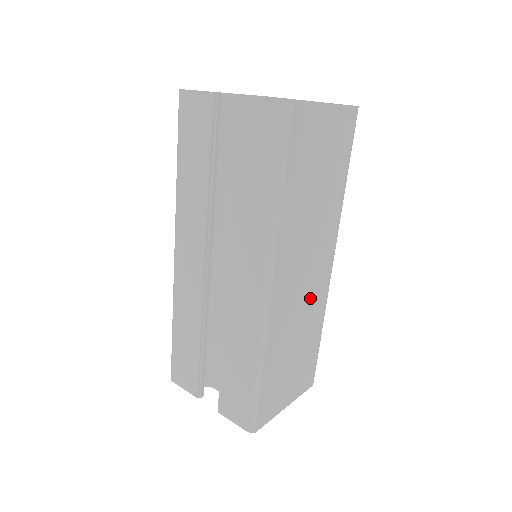
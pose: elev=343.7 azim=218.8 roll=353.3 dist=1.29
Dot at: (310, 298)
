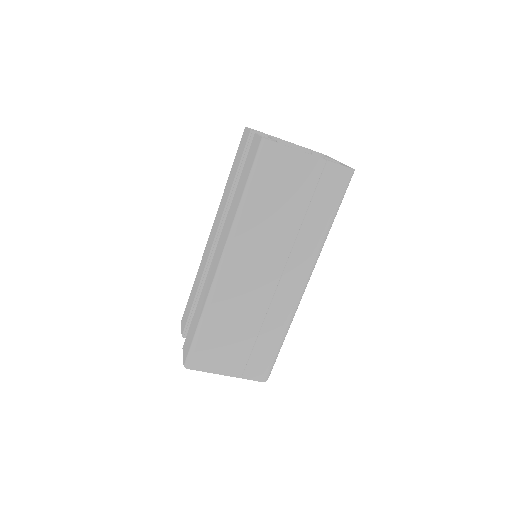
Dot at: (268, 298)
